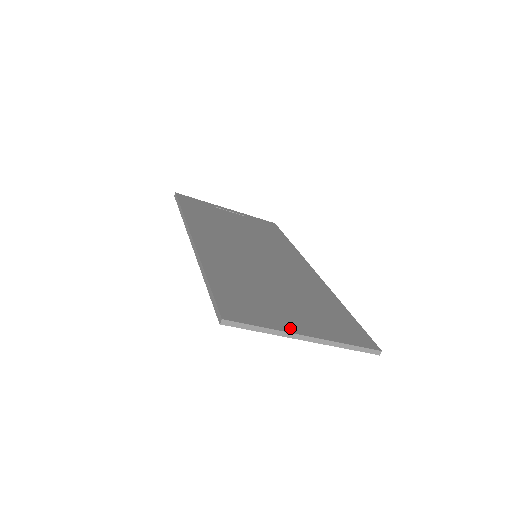
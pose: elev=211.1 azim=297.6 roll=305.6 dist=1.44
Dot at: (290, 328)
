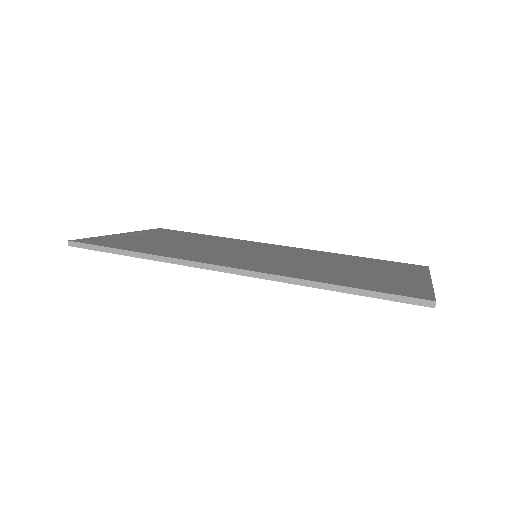
Dot at: (423, 282)
